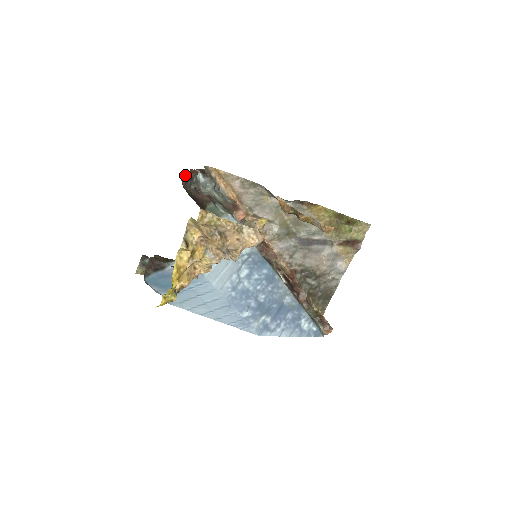
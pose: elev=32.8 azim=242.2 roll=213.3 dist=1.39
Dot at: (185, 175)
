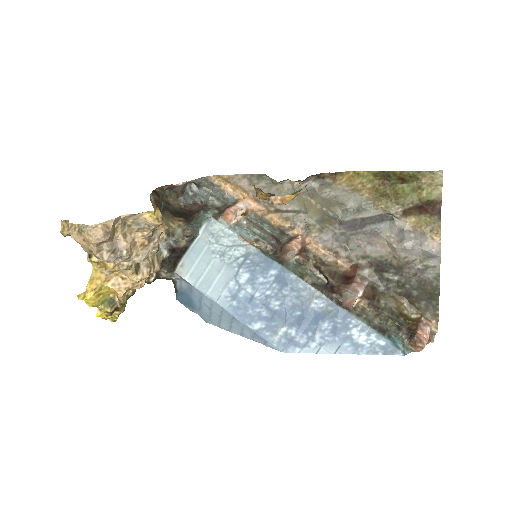
Dot at: (172, 193)
